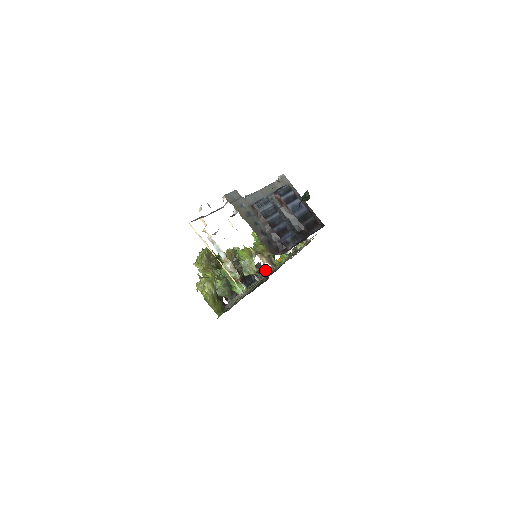
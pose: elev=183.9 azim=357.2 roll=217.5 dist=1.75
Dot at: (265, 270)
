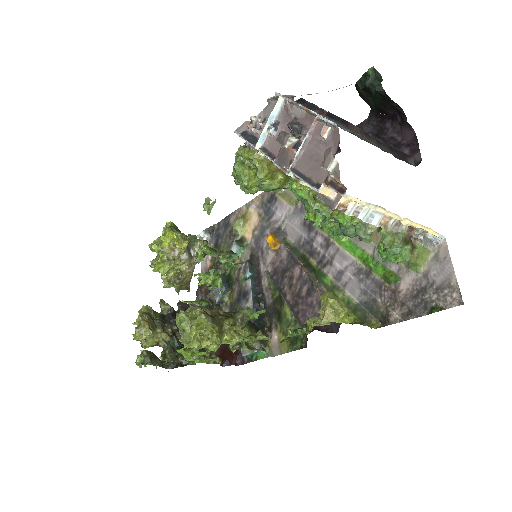
Dot at: (192, 304)
